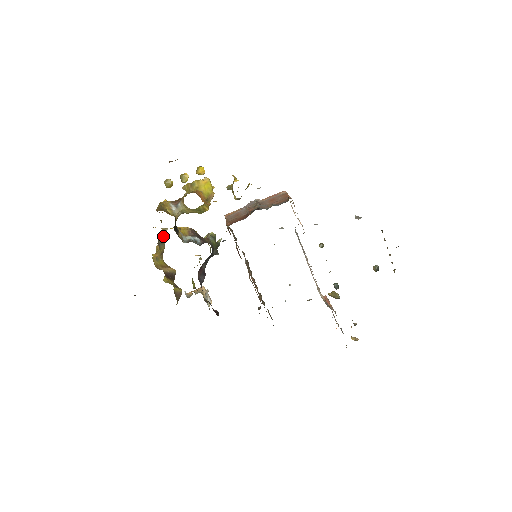
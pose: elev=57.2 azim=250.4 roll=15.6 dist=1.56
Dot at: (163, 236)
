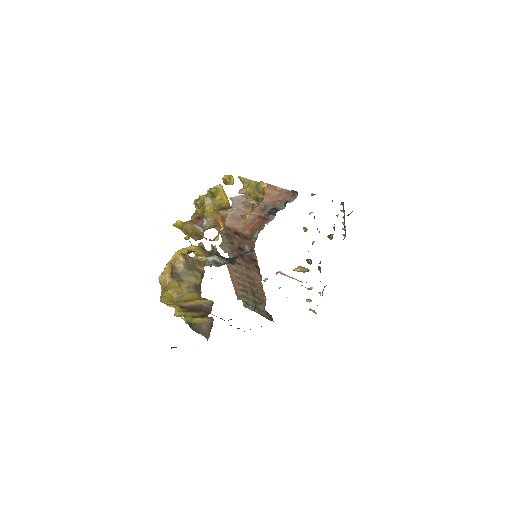
Dot at: (186, 266)
